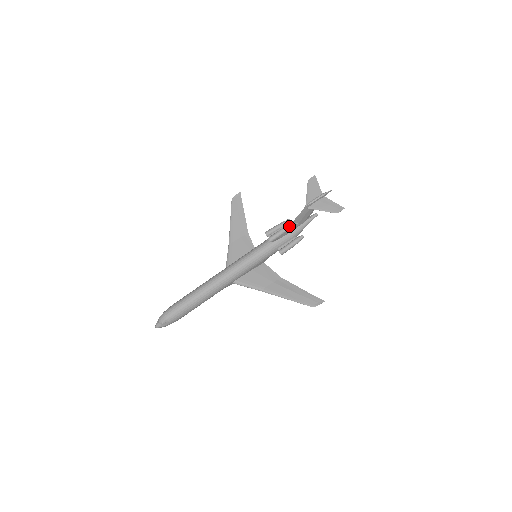
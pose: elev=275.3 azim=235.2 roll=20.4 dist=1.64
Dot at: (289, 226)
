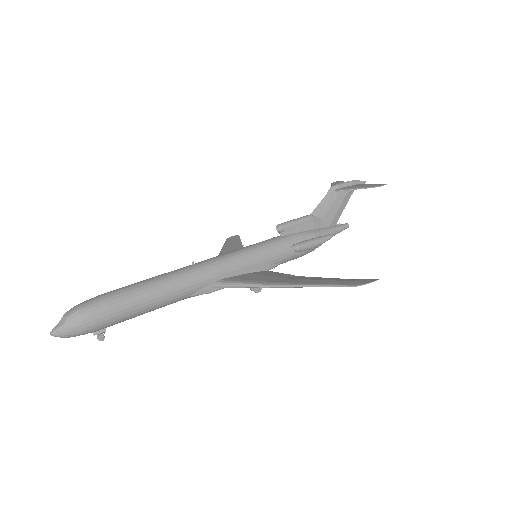
Dot at: (308, 215)
